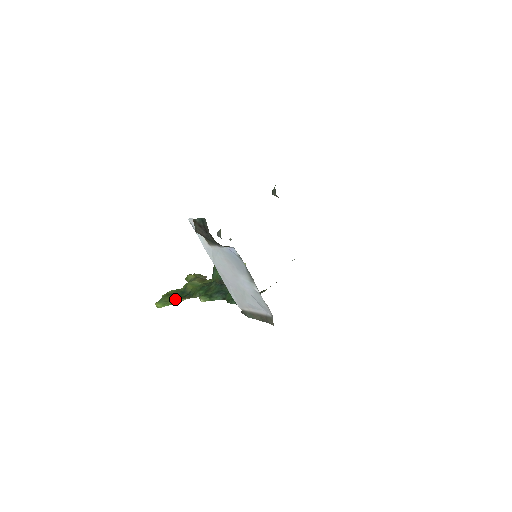
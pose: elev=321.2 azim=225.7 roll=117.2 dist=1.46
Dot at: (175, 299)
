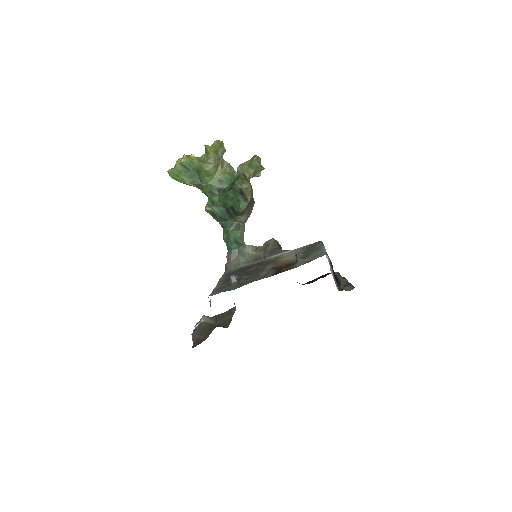
Dot at: (186, 181)
